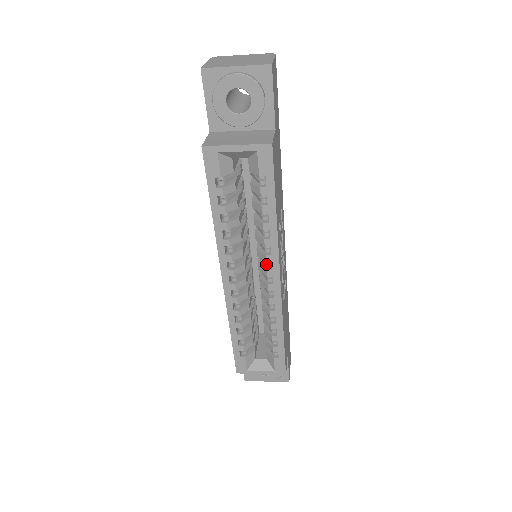
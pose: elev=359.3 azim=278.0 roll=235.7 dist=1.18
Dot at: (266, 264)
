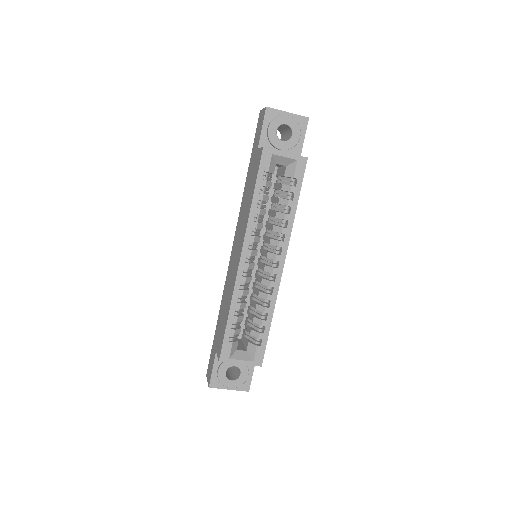
Dot at: (276, 251)
